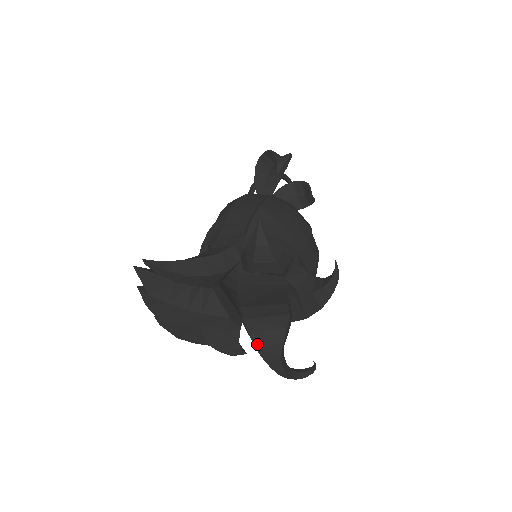
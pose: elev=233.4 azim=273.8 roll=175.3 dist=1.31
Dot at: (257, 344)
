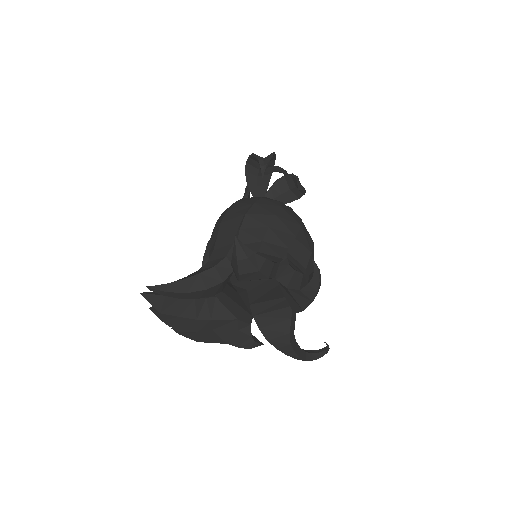
Dot at: (267, 337)
